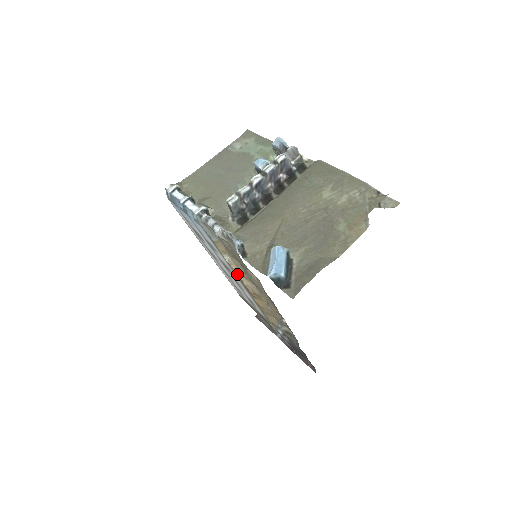
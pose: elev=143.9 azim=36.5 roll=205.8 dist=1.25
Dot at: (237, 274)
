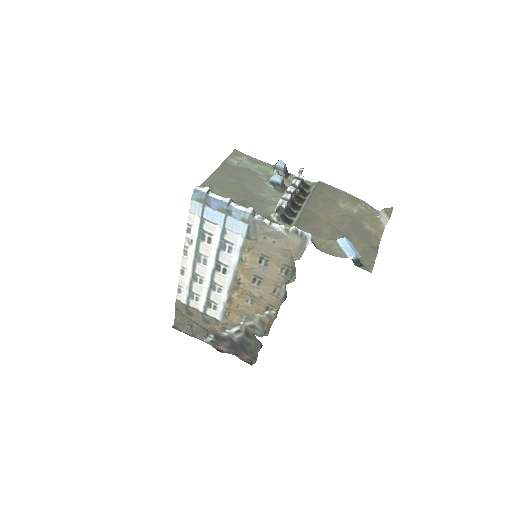
Dot at: (240, 272)
